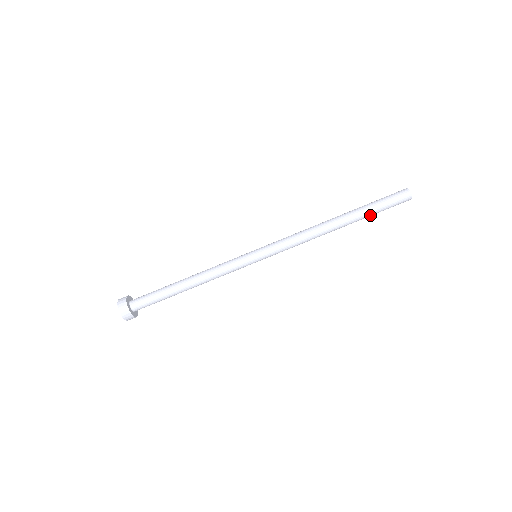
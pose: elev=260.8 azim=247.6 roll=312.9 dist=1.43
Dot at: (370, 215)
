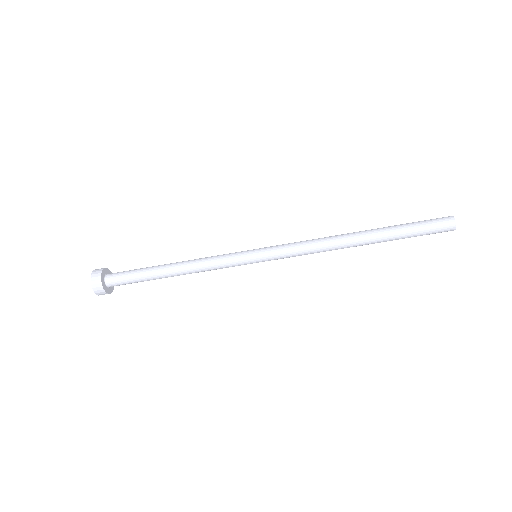
Dot at: occluded
